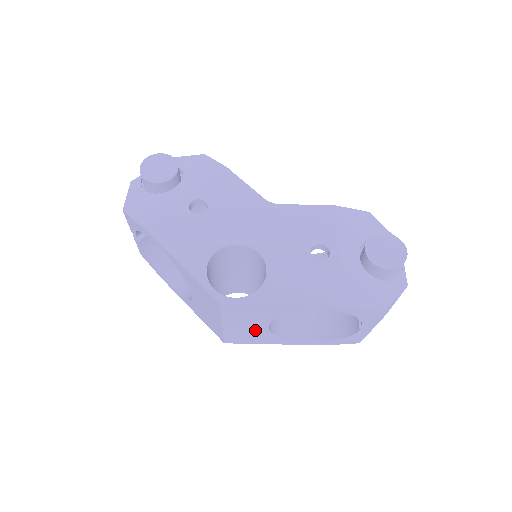
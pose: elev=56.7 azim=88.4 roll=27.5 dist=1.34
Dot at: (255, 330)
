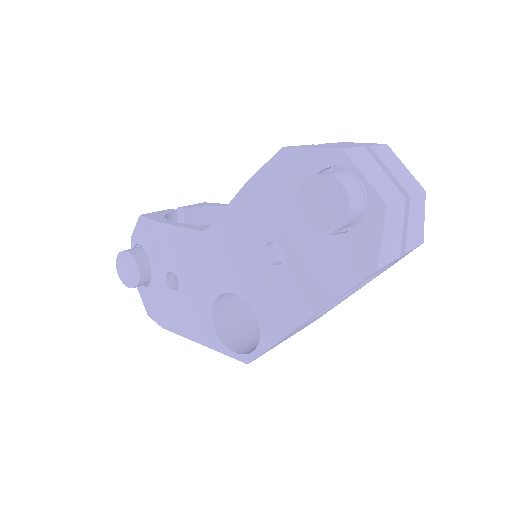
Dot at: (313, 320)
